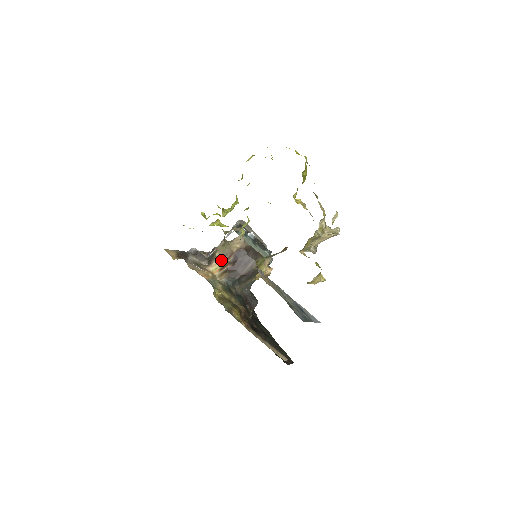
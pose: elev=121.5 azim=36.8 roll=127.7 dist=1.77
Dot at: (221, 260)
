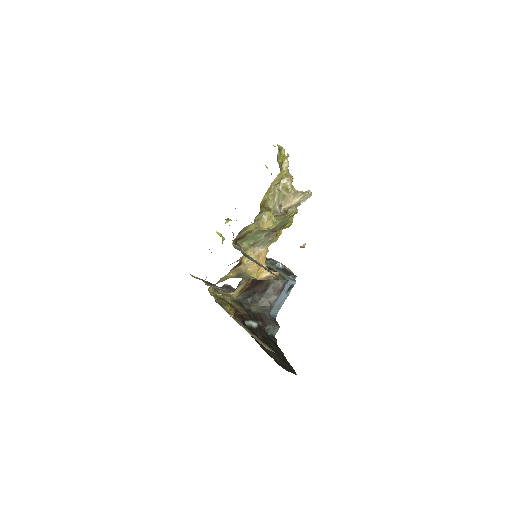
Dot at: (243, 284)
